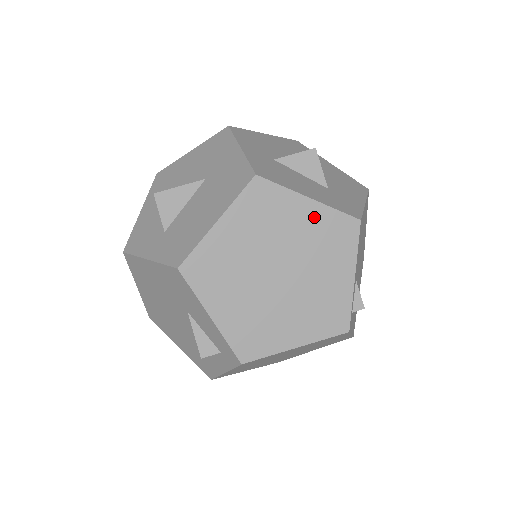
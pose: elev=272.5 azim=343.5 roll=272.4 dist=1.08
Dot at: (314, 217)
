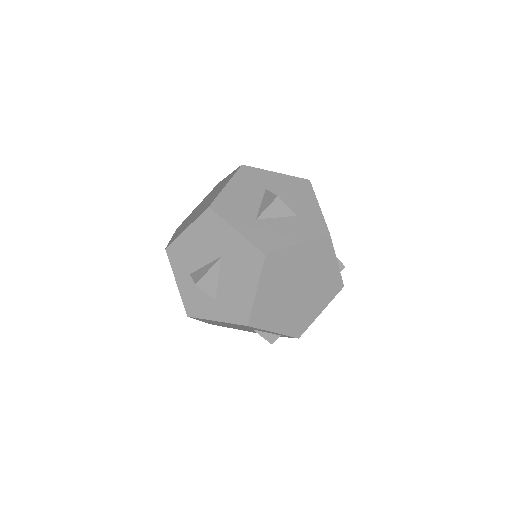
Dot at: (305, 251)
